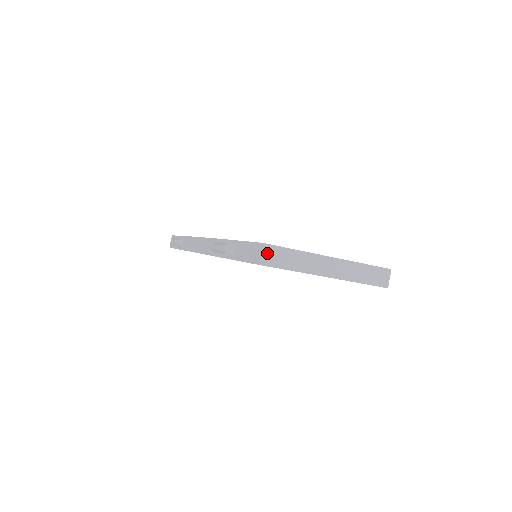
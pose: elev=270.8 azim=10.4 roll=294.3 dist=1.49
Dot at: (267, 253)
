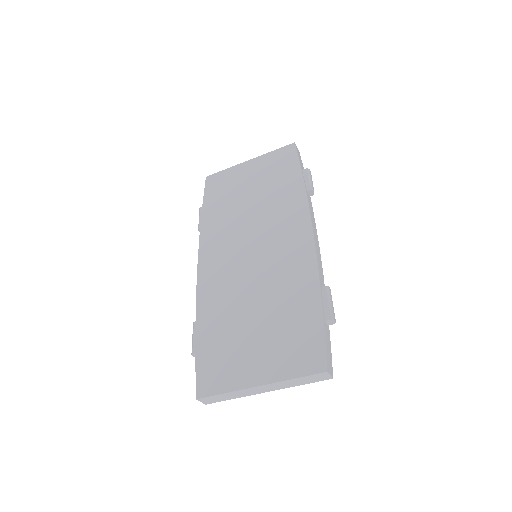
Dot at: (204, 400)
